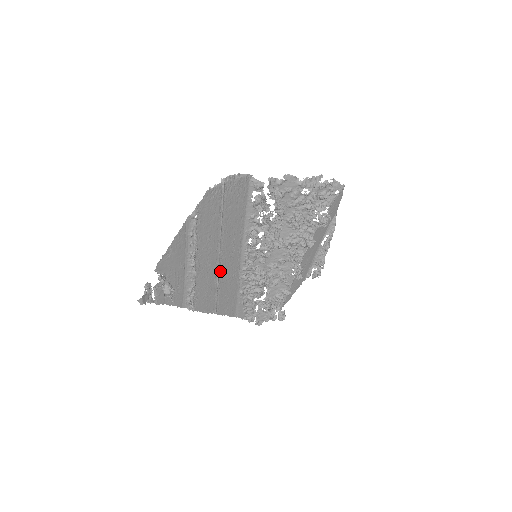
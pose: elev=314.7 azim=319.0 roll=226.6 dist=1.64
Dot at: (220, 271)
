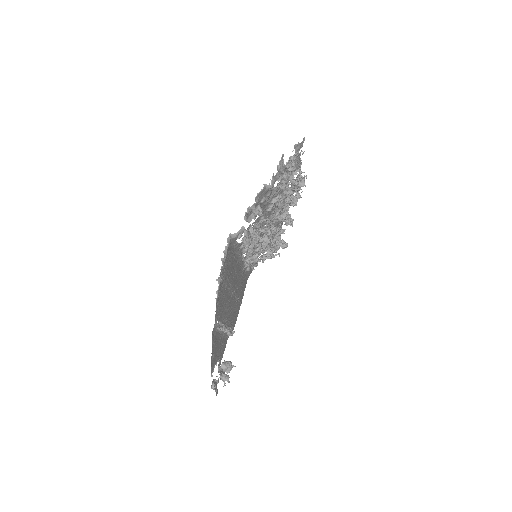
Dot at: (235, 294)
